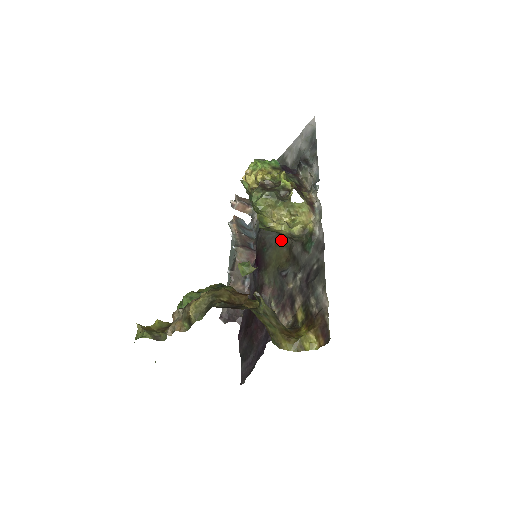
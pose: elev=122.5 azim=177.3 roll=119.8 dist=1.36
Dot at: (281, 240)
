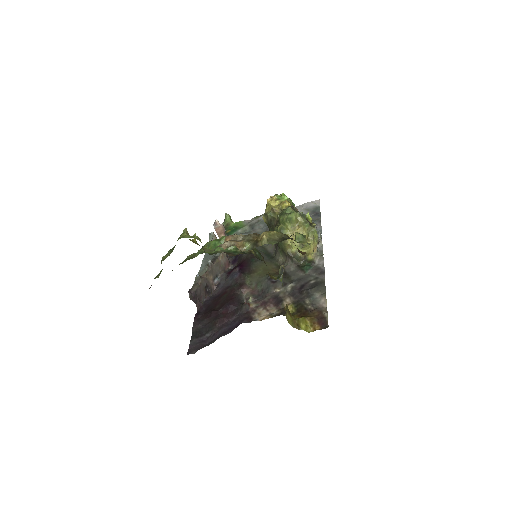
Dot at: (271, 260)
